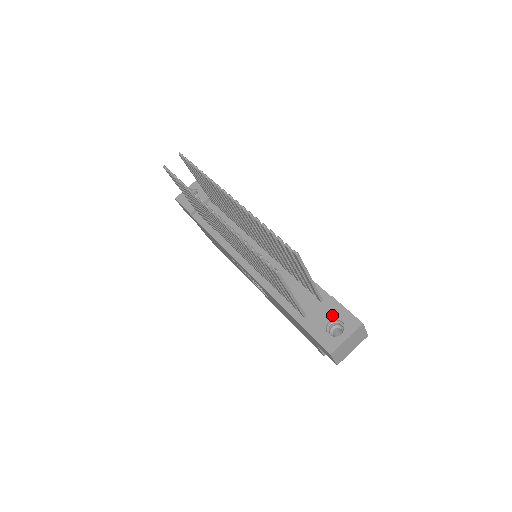
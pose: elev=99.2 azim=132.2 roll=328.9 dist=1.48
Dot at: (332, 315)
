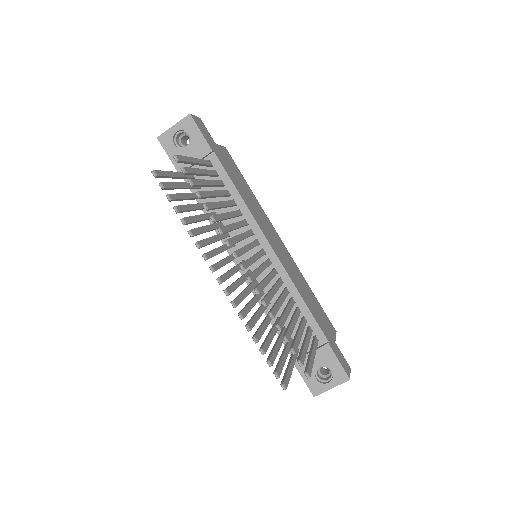
Dot at: (324, 363)
